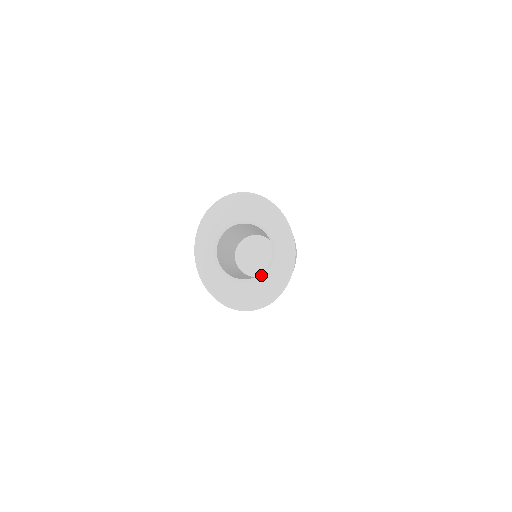
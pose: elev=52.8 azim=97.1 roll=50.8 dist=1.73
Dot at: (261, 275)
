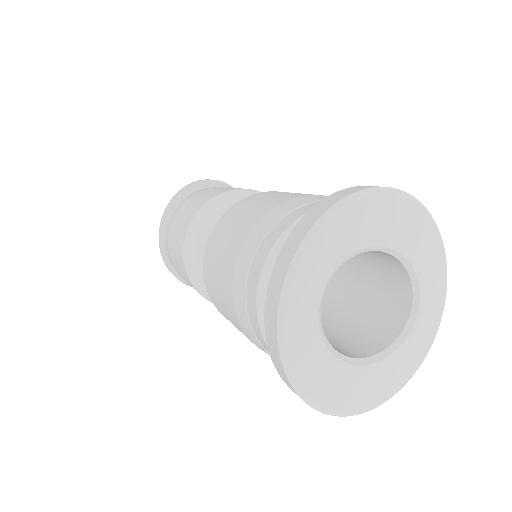
Dot at: (382, 356)
